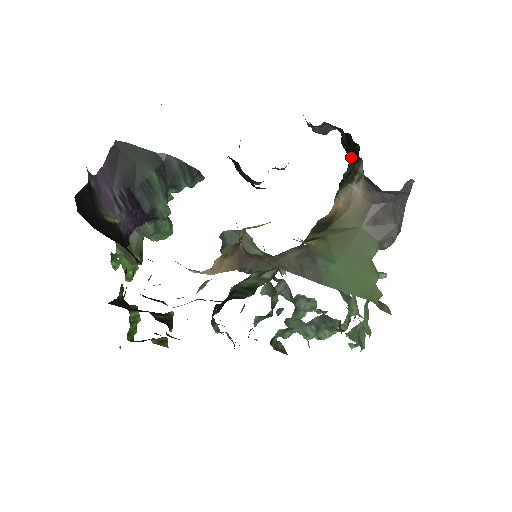
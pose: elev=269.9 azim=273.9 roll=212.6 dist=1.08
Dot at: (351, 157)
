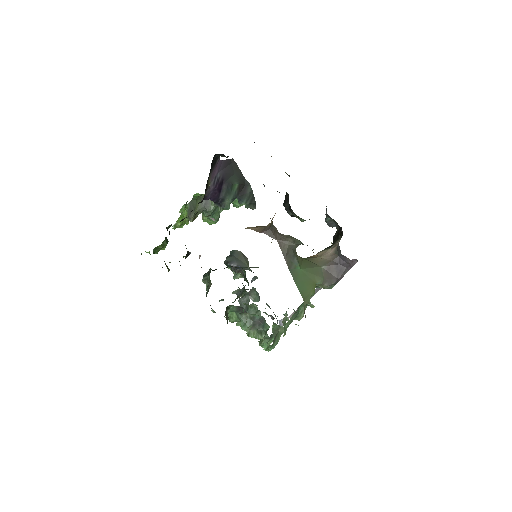
Dot at: occluded
